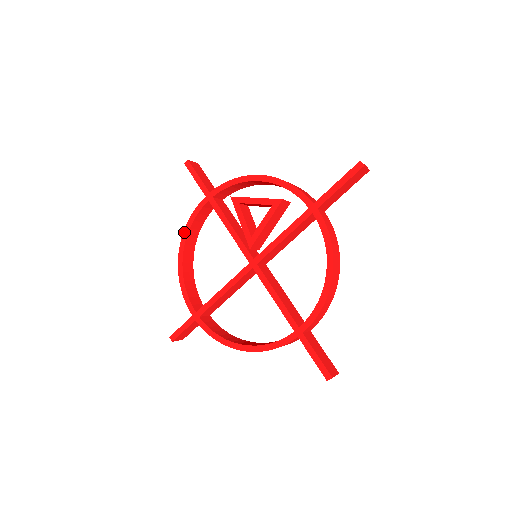
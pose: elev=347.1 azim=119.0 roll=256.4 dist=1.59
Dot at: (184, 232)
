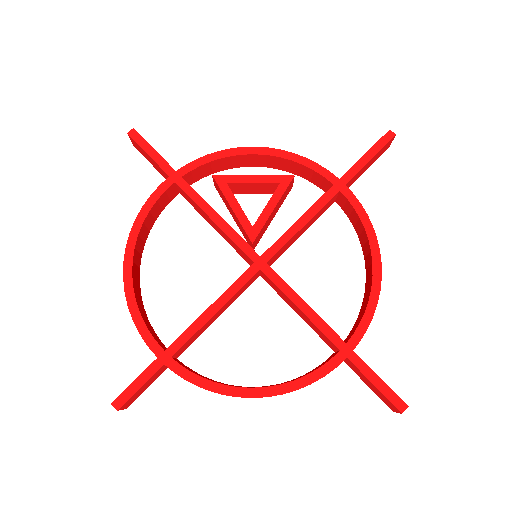
Dot at: (133, 228)
